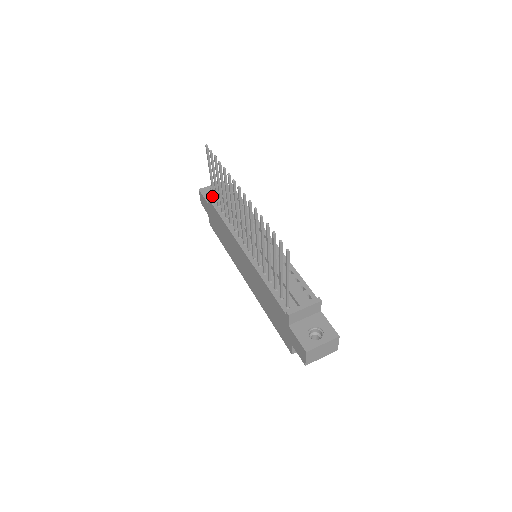
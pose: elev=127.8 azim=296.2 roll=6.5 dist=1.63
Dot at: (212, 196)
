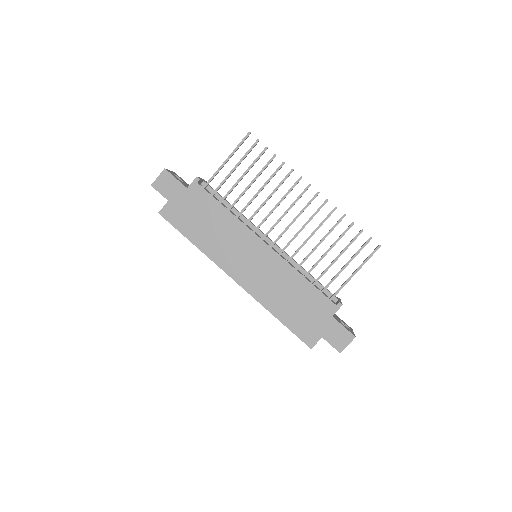
Dot at: (199, 182)
